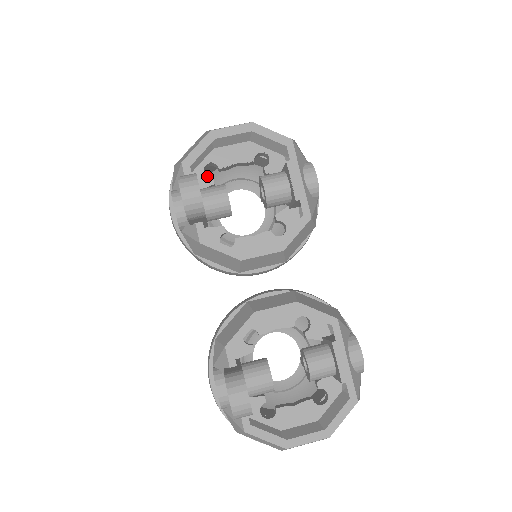
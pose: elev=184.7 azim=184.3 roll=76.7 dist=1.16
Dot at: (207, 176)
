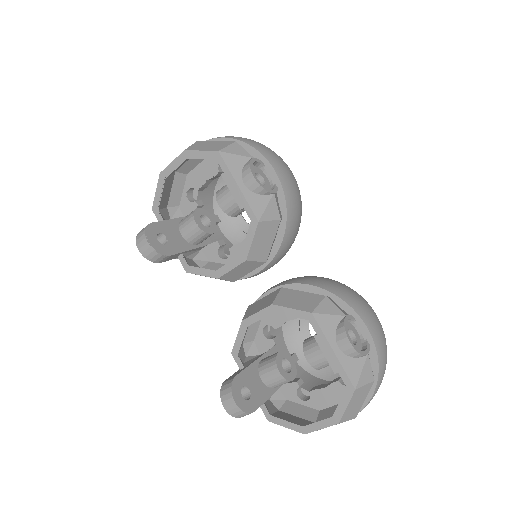
Dot at: (215, 186)
